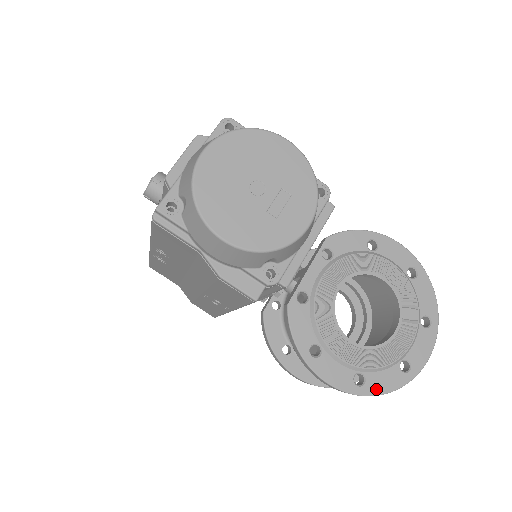
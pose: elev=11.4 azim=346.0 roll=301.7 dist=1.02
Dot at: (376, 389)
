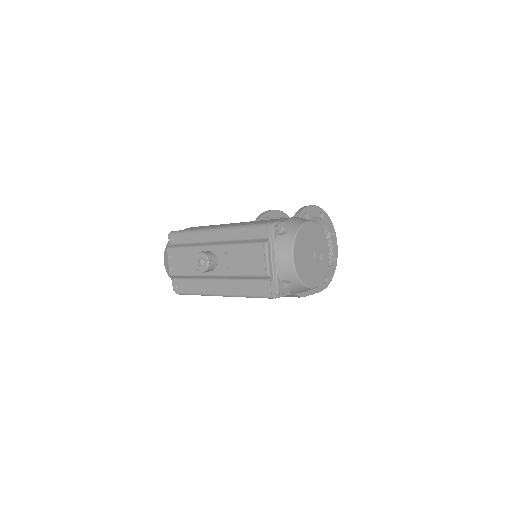
Dot at: (330, 278)
